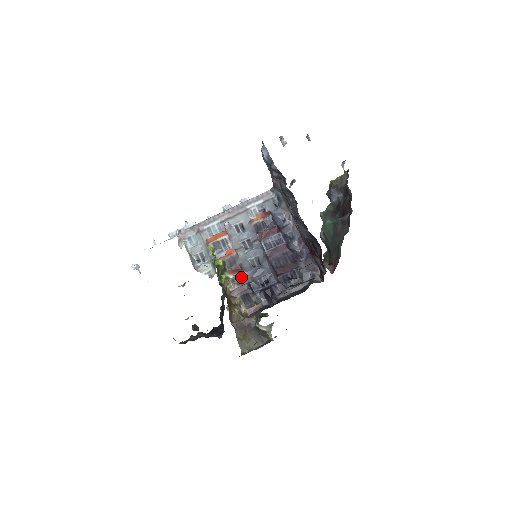
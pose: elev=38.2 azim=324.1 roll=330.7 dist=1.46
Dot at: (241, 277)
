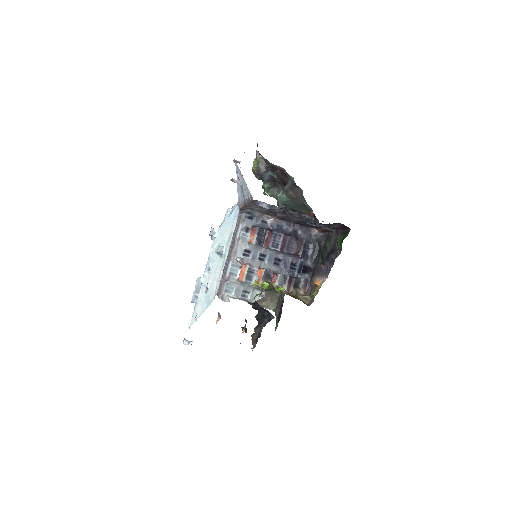
Dot at: (282, 278)
